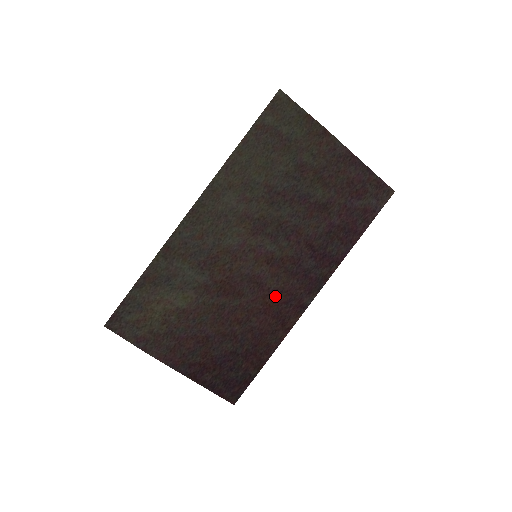
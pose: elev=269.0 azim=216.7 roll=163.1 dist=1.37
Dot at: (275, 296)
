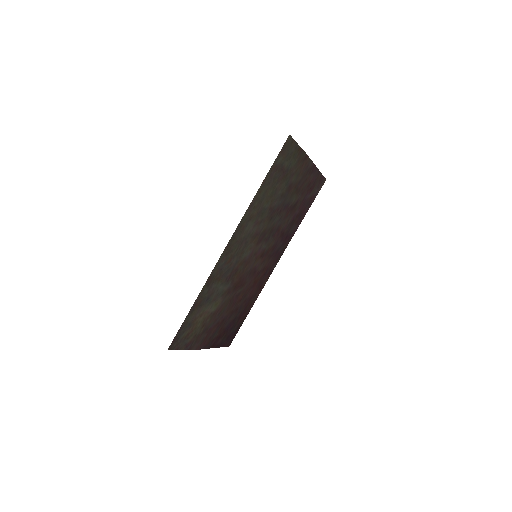
Dot at: (260, 274)
